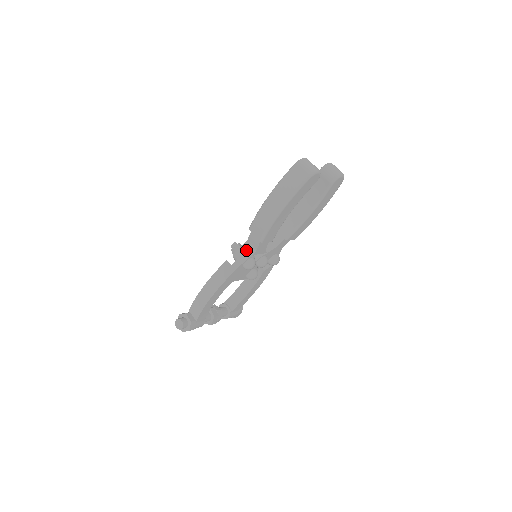
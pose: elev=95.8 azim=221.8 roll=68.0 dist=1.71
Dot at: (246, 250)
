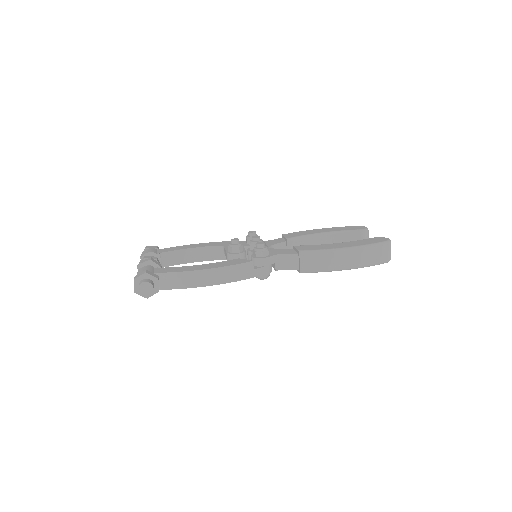
Dot at: (274, 263)
